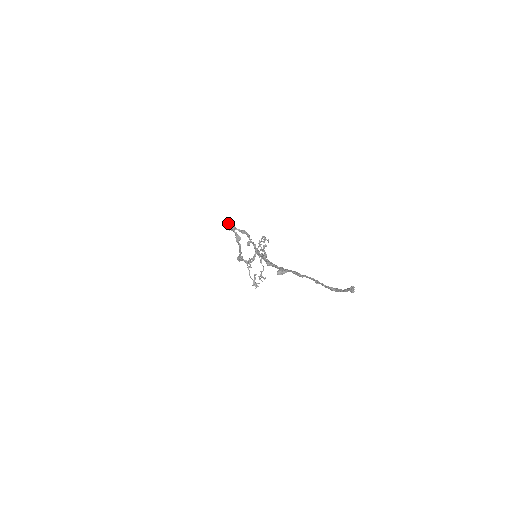
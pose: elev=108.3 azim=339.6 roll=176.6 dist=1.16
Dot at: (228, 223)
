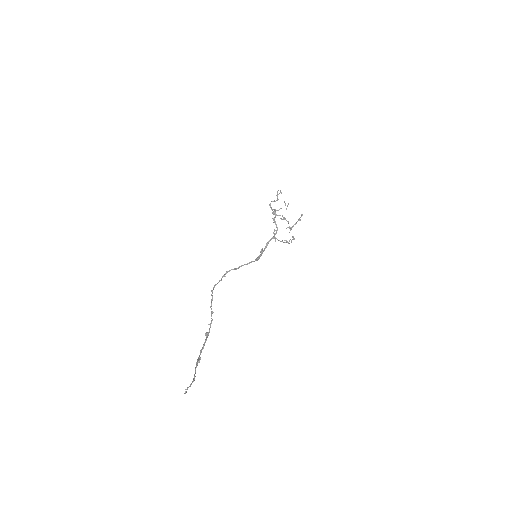
Dot at: (212, 291)
